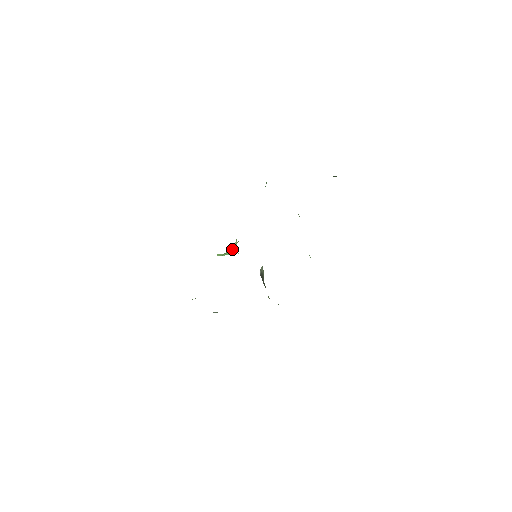
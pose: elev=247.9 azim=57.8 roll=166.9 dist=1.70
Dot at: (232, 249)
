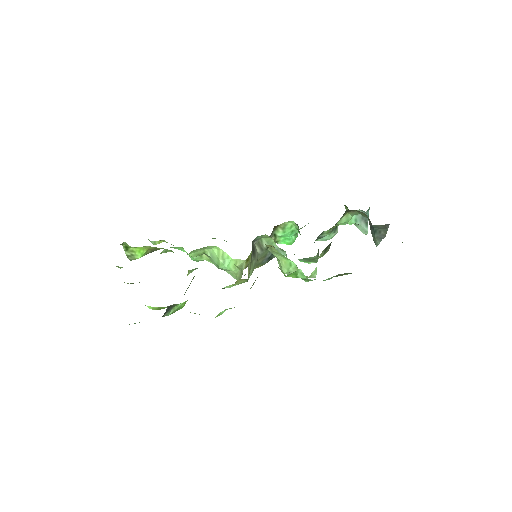
Dot at: (233, 267)
